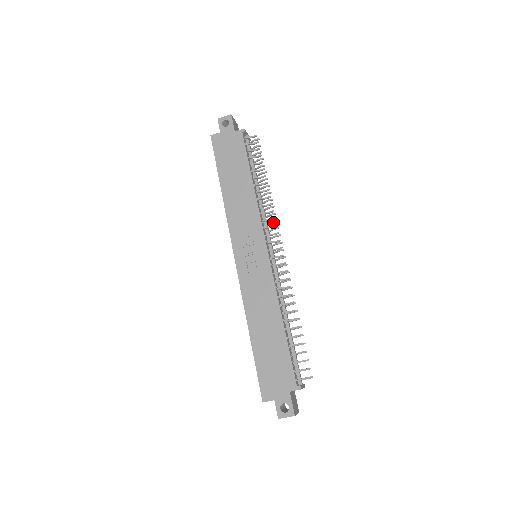
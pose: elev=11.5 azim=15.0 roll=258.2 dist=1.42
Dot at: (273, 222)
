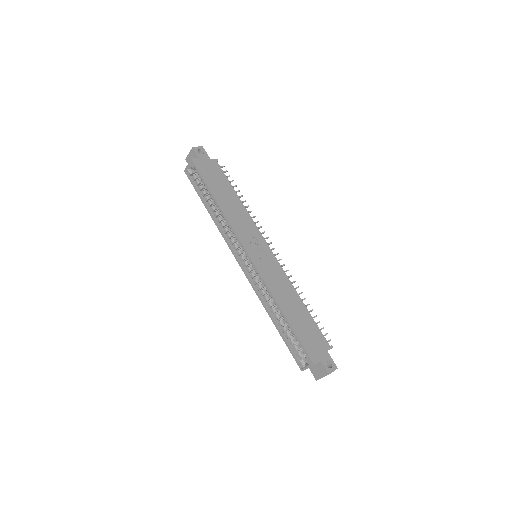
Dot at: occluded
